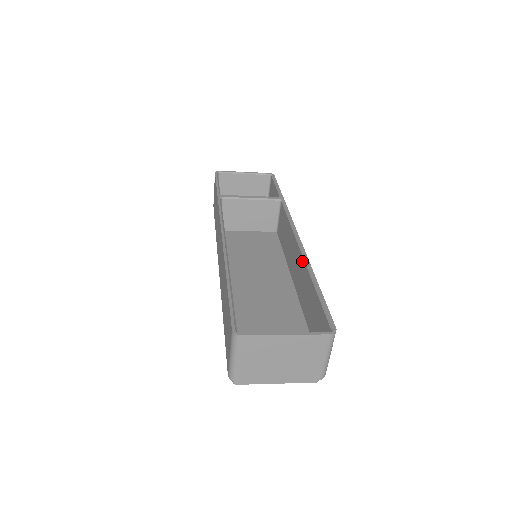
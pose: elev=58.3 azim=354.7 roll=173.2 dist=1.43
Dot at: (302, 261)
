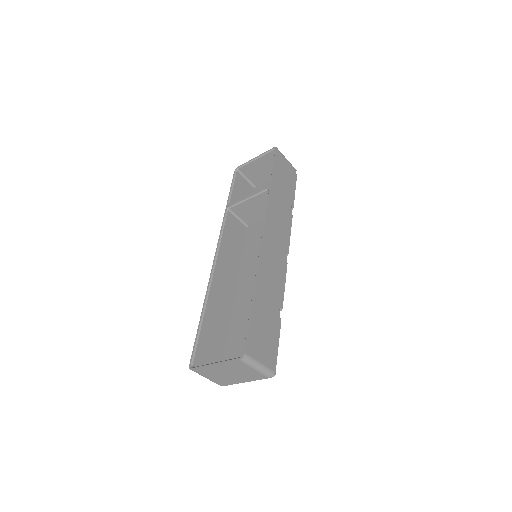
Dot at: occluded
